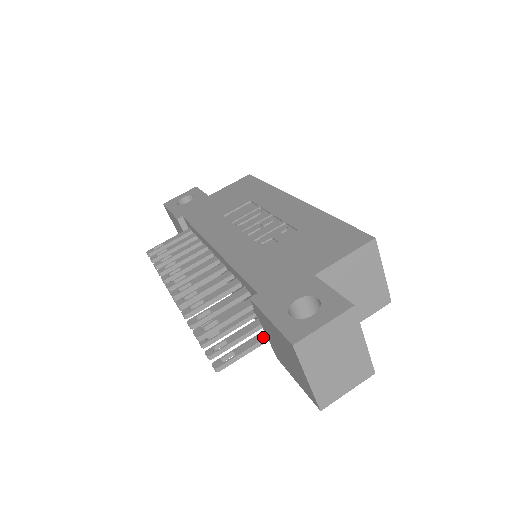
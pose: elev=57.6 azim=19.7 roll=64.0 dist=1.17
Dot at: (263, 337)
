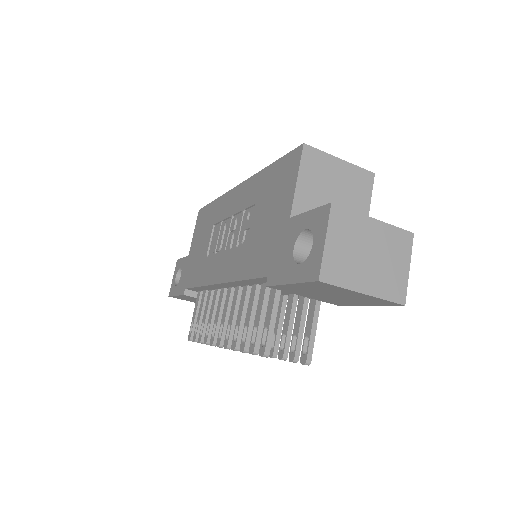
Dot at: (314, 303)
